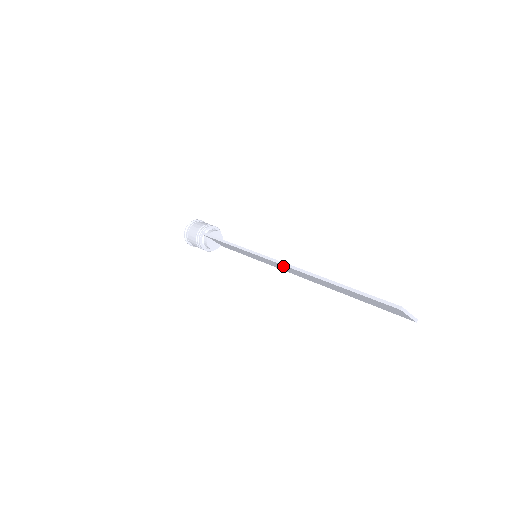
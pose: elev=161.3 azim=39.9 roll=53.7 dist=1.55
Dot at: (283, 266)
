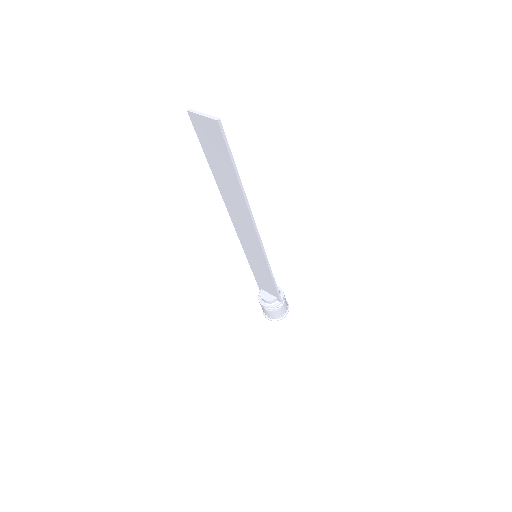
Dot at: (237, 223)
